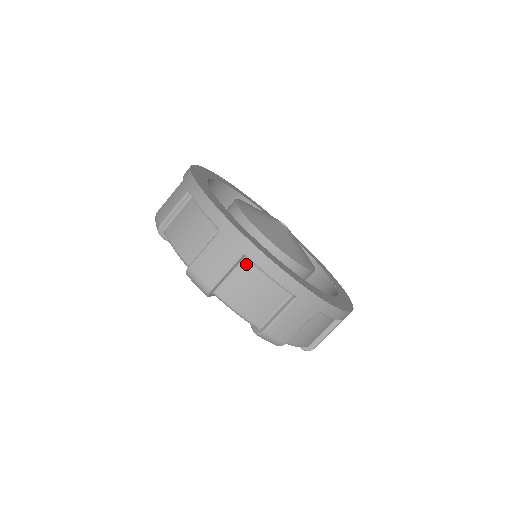
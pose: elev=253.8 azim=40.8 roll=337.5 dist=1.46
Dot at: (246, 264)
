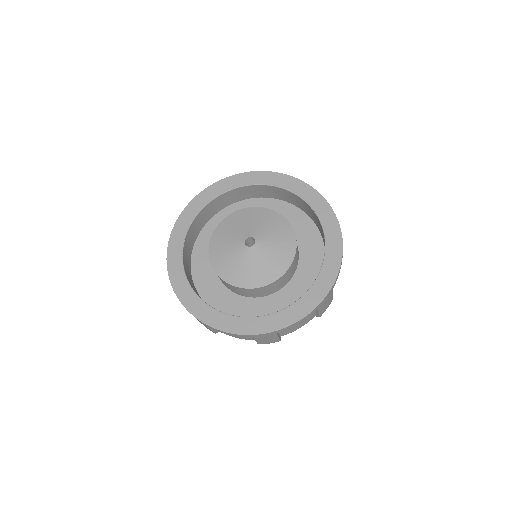
Dot at: occluded
